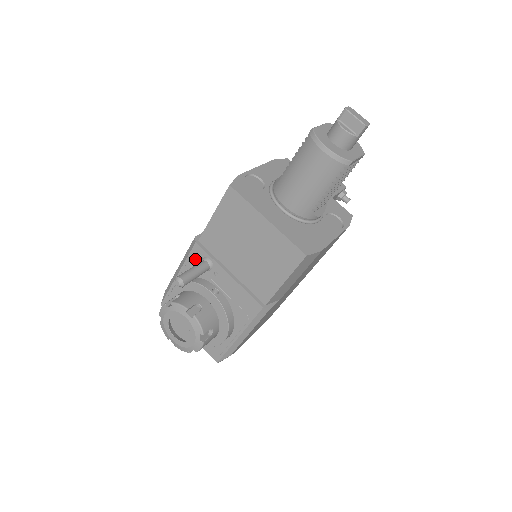
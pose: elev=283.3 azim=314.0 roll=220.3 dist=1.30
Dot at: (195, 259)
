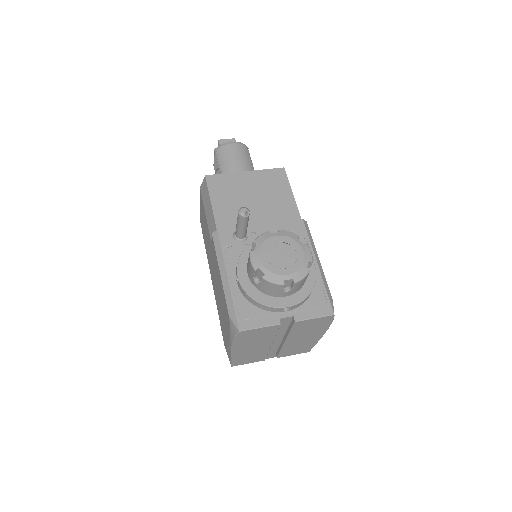
Dot at: (228, 243)
